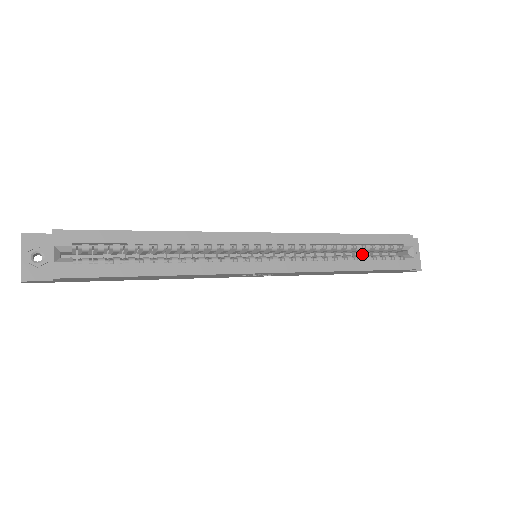
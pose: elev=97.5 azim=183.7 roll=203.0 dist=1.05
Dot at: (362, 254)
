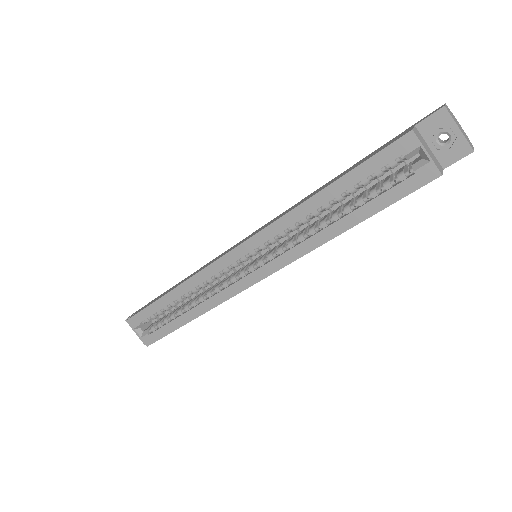
Dot at: occluded
